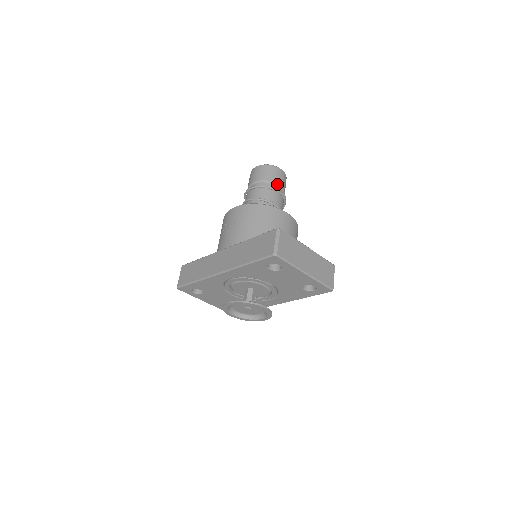
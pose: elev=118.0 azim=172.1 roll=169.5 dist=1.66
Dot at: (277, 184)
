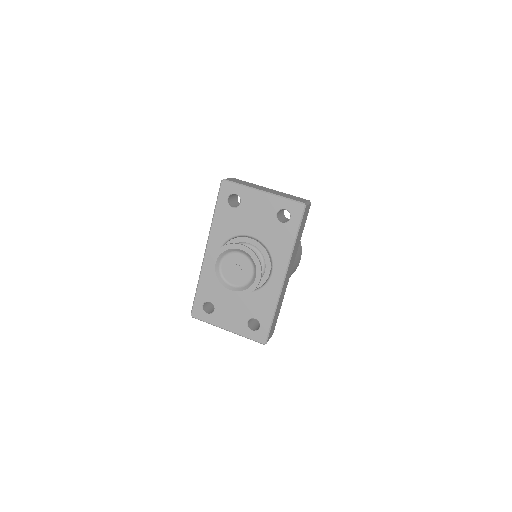
Dot at: occluded
